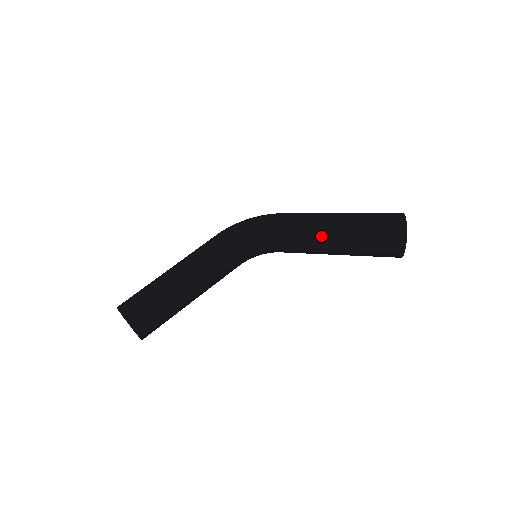
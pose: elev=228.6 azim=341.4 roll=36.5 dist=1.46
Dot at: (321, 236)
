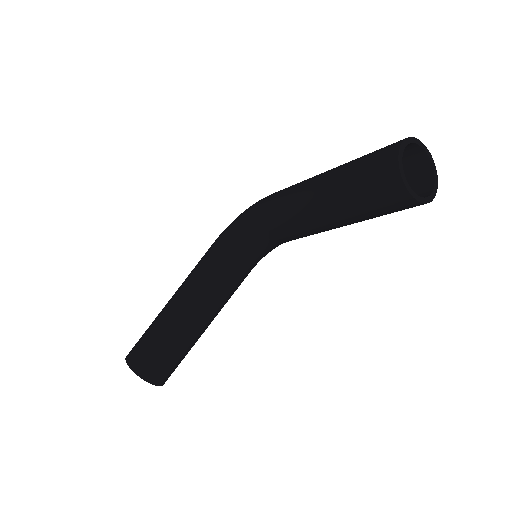
Dot at: (313, 208)
